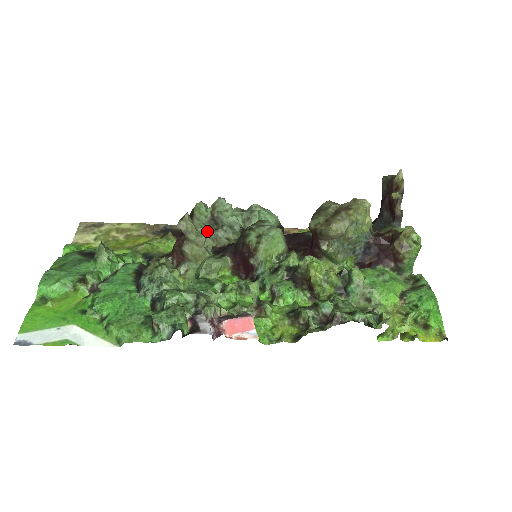
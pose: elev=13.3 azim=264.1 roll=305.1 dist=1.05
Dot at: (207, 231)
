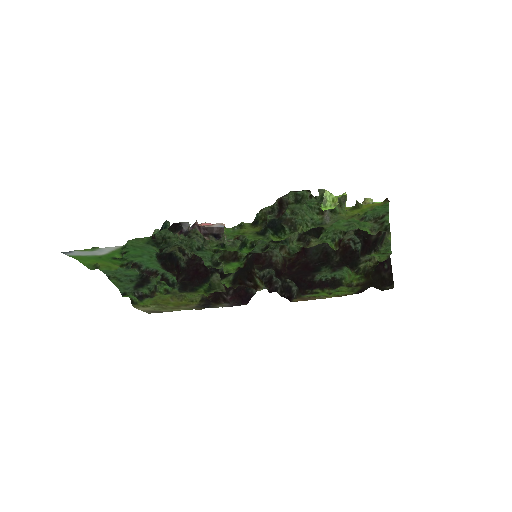
Dot at: occluded
